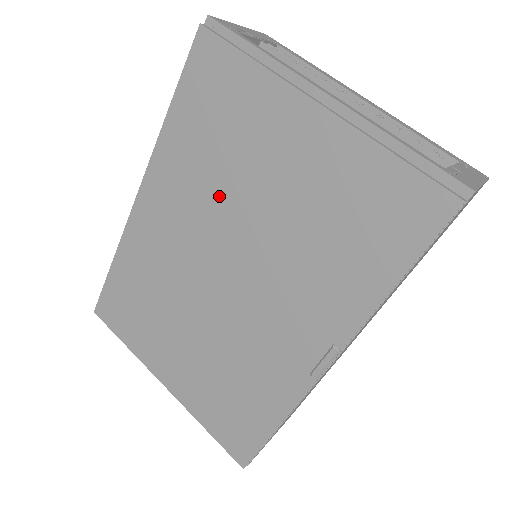
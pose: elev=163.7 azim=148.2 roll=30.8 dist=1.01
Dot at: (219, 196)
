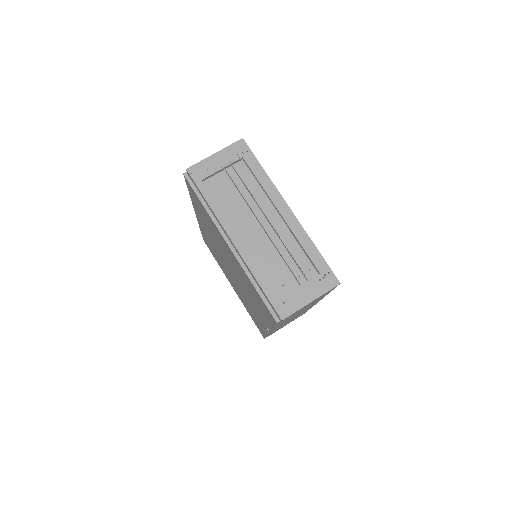
Dot at: (218, 244)
